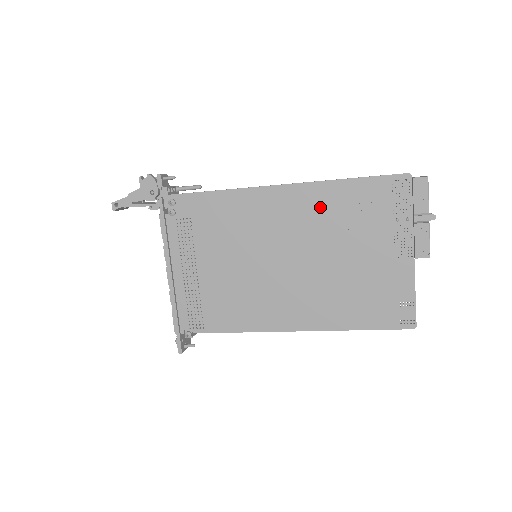
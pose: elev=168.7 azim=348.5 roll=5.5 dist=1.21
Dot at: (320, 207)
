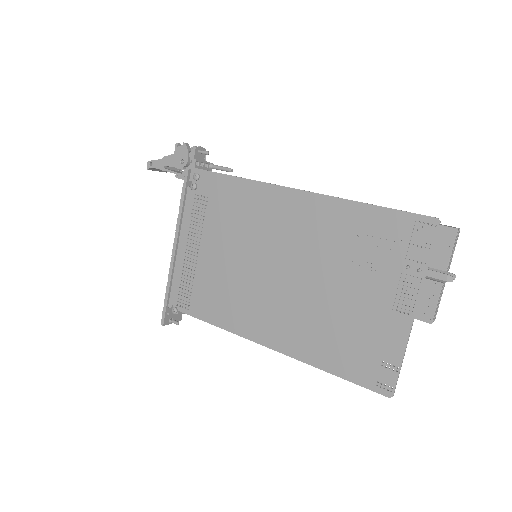
Dot at: (330, 226)
